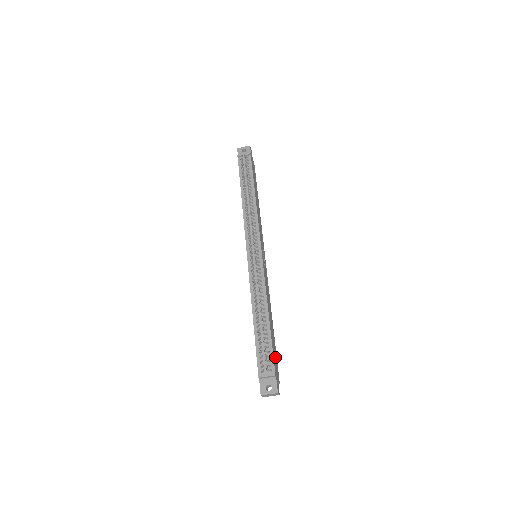
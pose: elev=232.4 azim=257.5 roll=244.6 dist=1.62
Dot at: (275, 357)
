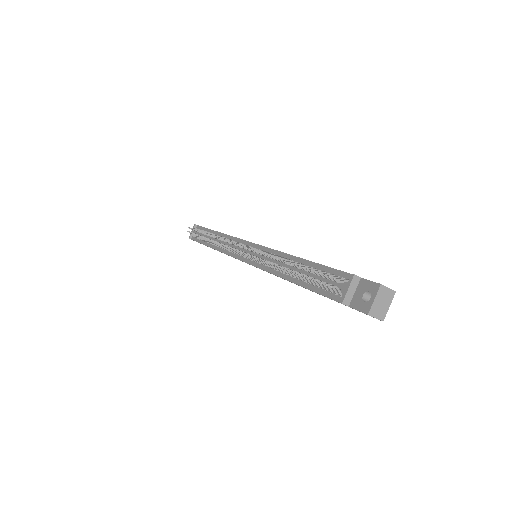
Dot at: occluded
